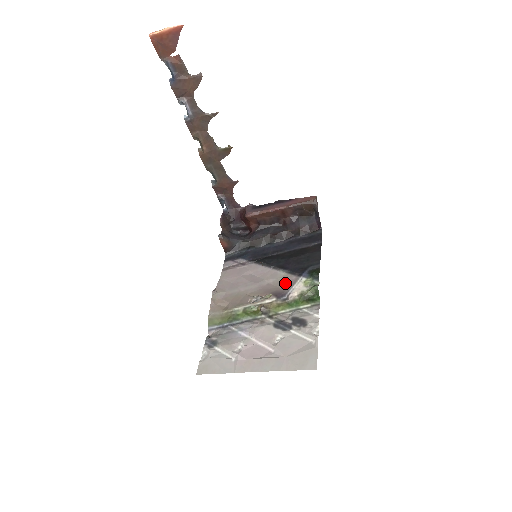
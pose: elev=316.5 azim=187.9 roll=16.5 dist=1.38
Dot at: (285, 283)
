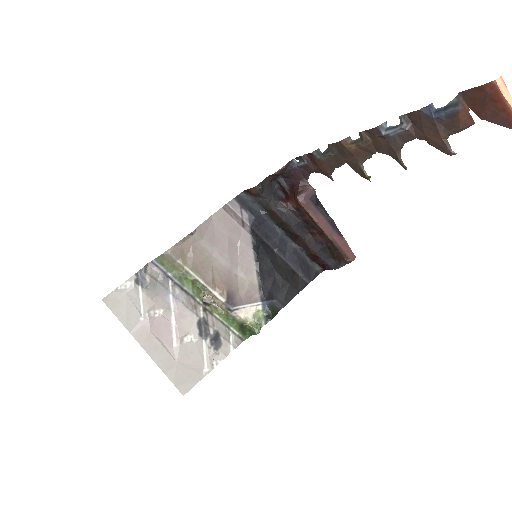
Dot at: (246, 293)
